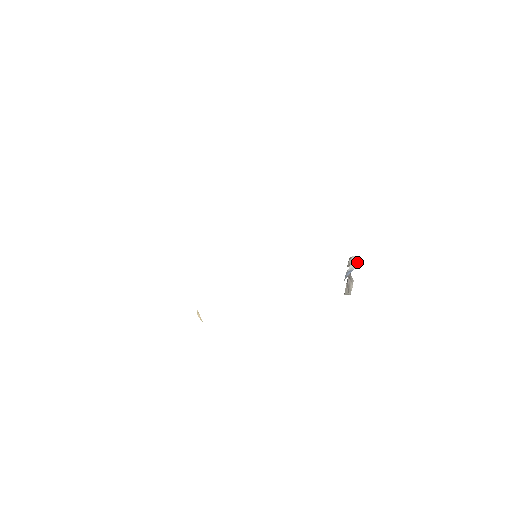
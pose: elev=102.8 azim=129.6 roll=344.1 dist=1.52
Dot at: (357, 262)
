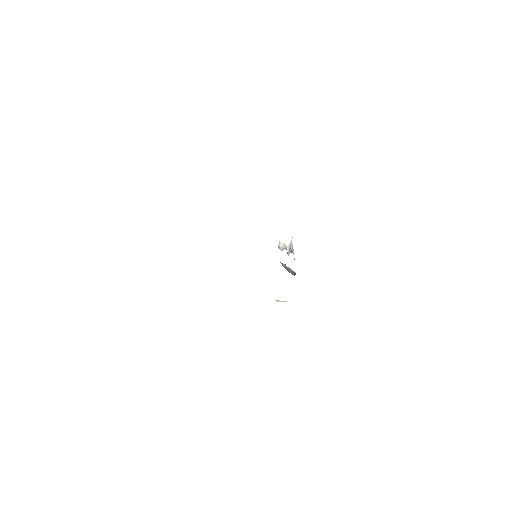
Dot at: (288, 236)
